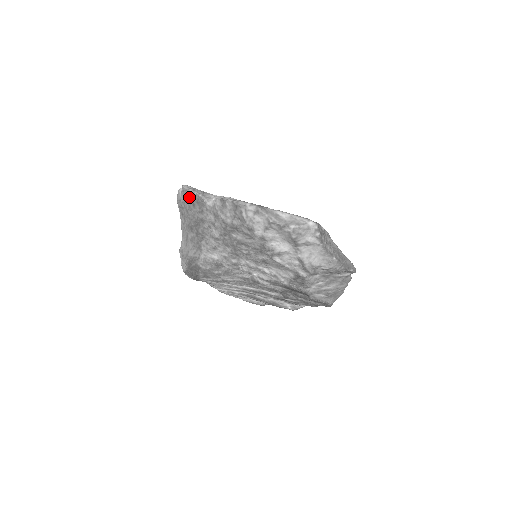
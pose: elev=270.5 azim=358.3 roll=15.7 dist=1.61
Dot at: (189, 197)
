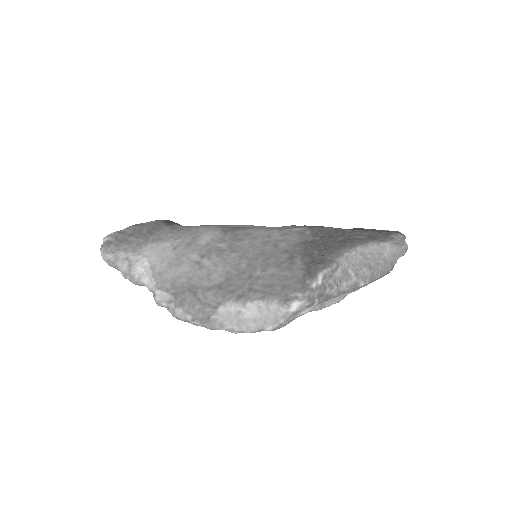
Dot at: occluded
